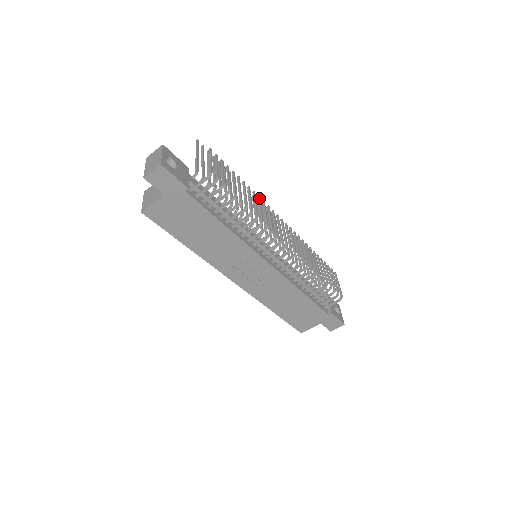
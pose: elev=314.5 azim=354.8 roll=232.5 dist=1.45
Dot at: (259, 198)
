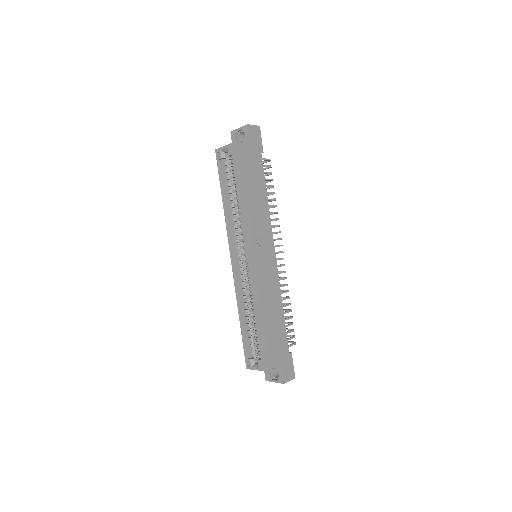
Dot at: occluded
